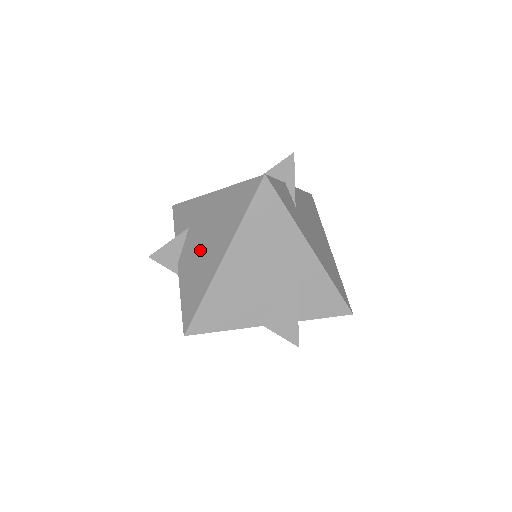
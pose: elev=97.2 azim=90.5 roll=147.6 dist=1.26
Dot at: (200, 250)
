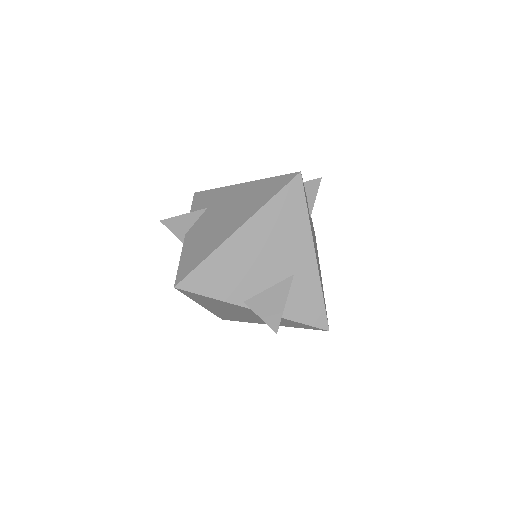
Dot at: (215, 223)
